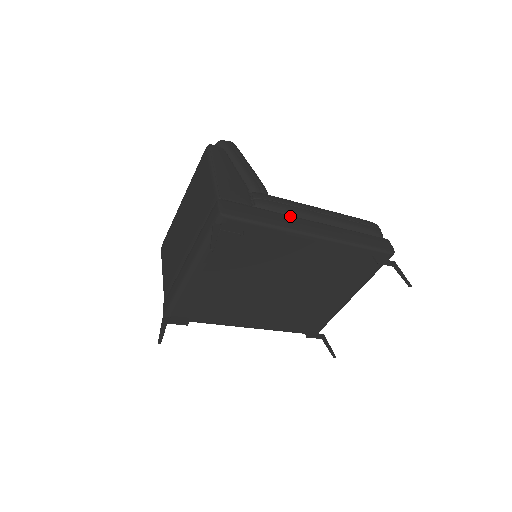
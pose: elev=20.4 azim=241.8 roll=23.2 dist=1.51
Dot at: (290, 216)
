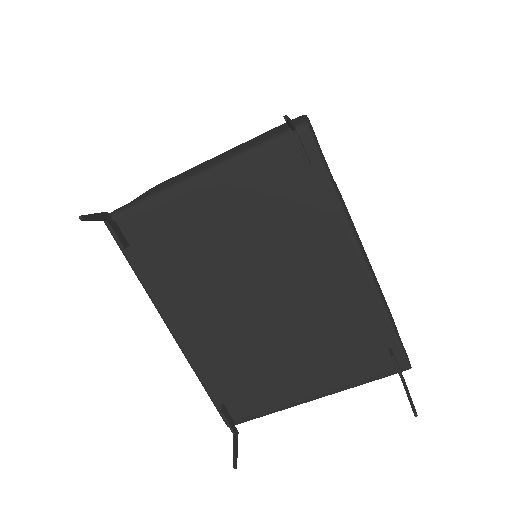
Dot at: occluded
